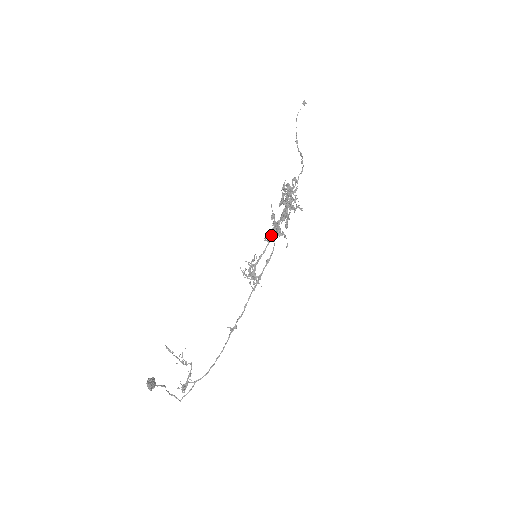
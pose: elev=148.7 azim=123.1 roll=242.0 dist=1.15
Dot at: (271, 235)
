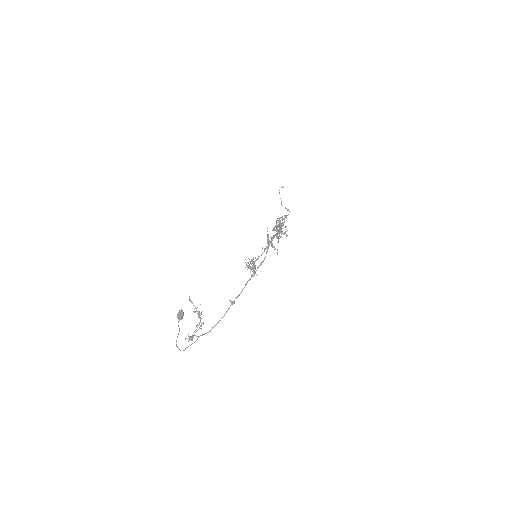
Dot at: (267, 246)
